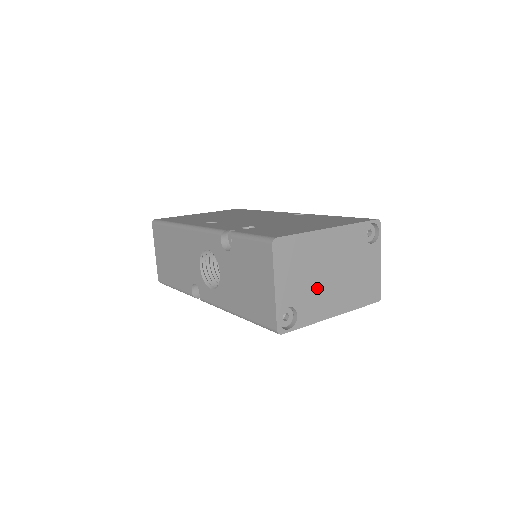
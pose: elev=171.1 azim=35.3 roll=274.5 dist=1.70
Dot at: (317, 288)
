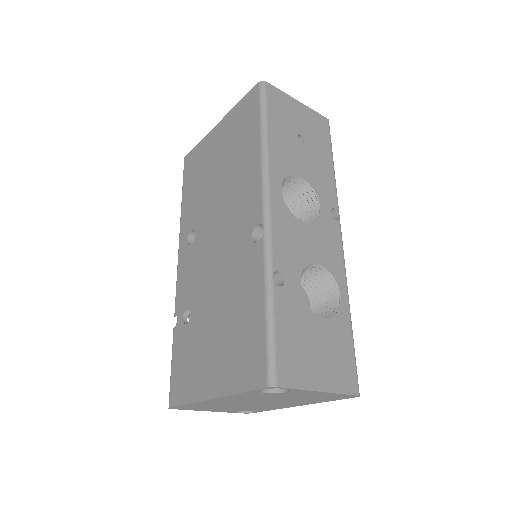
Dot at: (252, 406)
